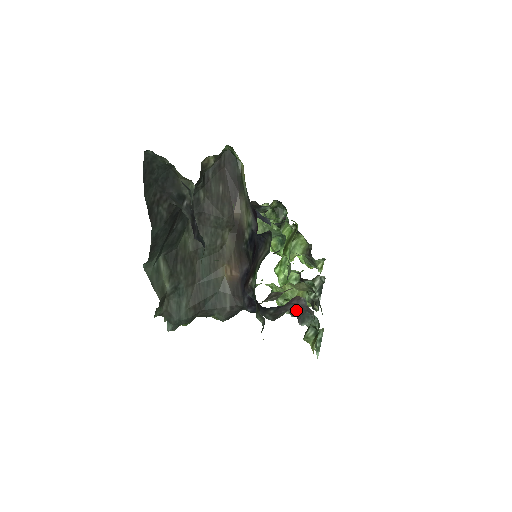
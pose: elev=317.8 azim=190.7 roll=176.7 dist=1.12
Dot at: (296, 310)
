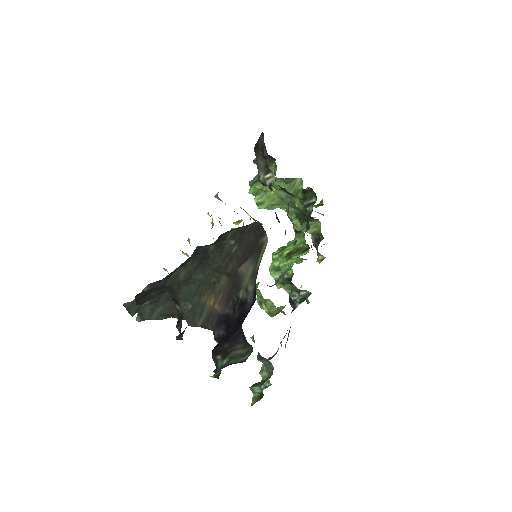
Dot at: occluded
